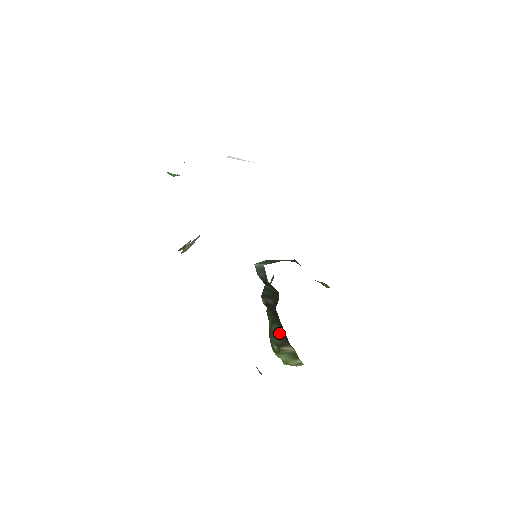
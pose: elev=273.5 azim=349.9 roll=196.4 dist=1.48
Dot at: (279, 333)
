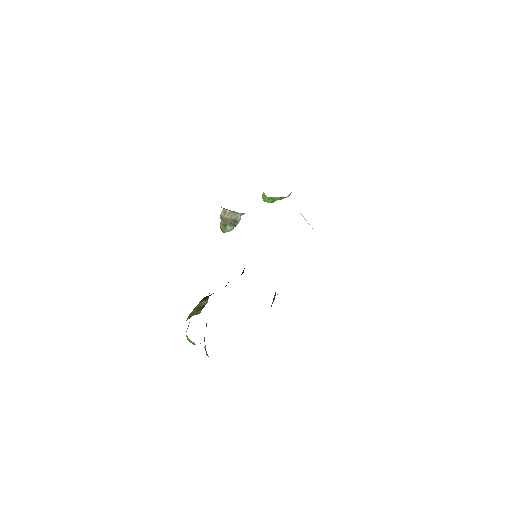
Dot at: occluded
